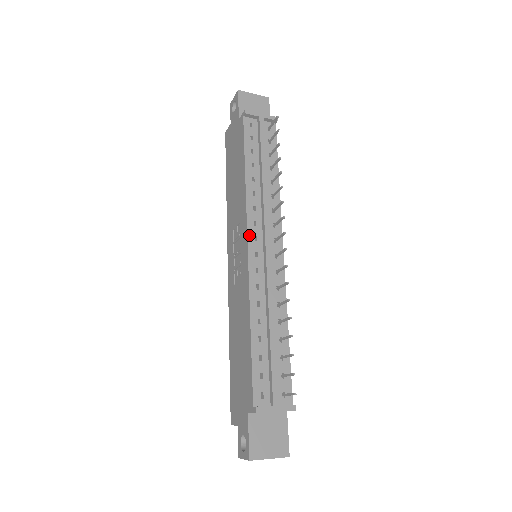
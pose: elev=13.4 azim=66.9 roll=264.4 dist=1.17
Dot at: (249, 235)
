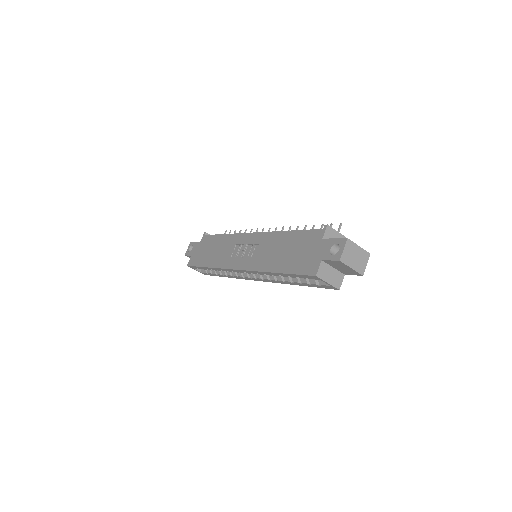
Dot at: (249, 233)
